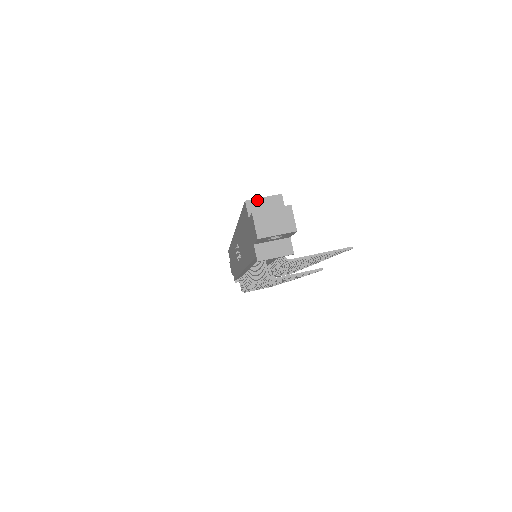
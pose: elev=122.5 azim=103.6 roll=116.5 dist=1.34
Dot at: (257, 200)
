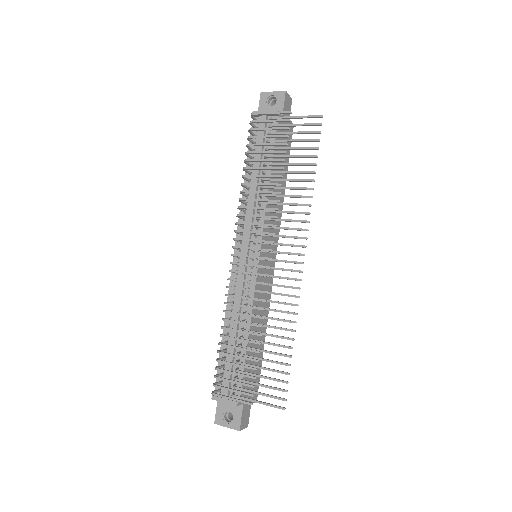
Dot at: occluded
